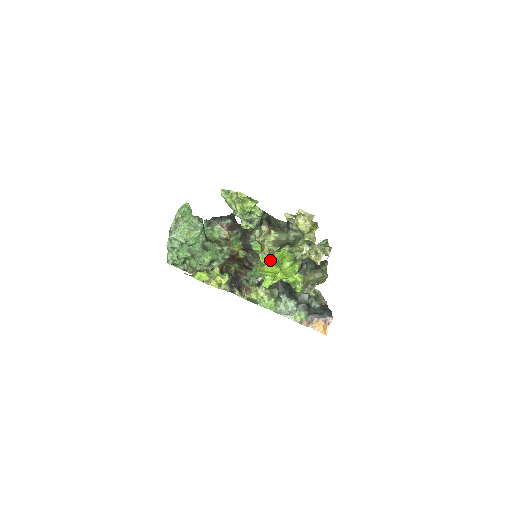
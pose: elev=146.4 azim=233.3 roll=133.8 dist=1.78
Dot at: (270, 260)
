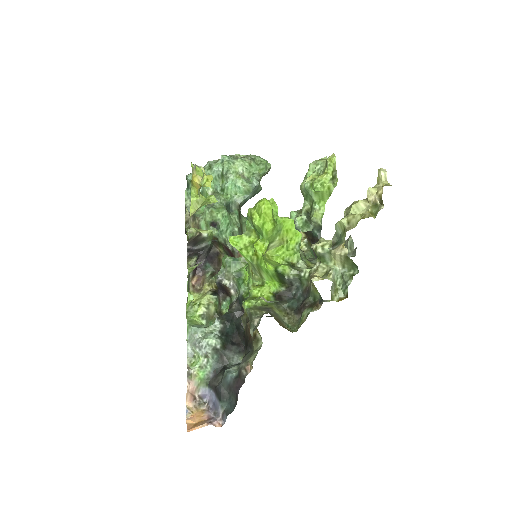
Dot at: (276, 214)
